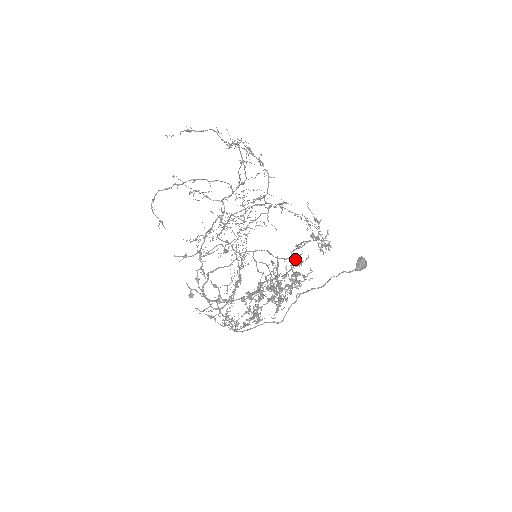
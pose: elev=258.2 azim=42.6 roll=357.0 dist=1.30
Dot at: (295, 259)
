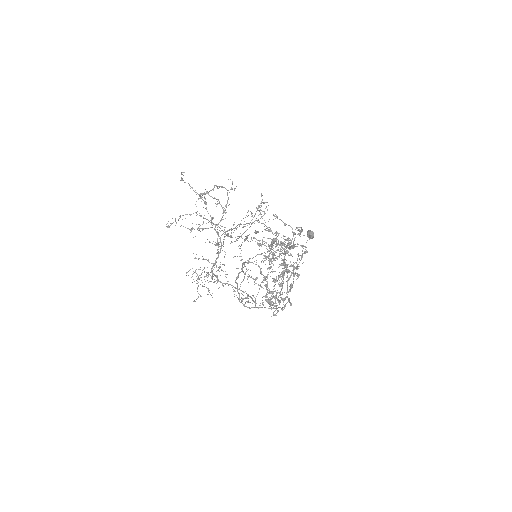
Dot at: occluded
